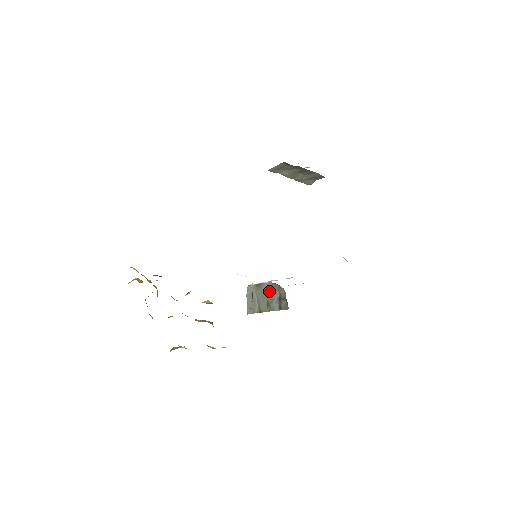
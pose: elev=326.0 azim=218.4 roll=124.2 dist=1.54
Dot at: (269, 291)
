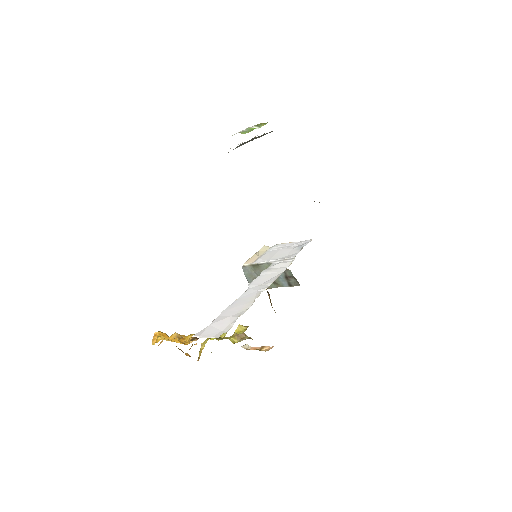
Dot at: occluded
